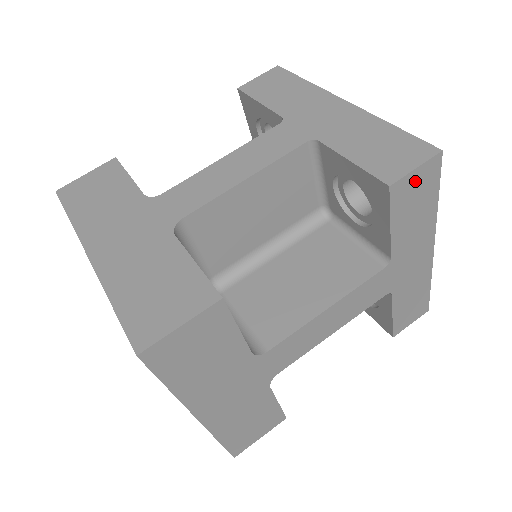
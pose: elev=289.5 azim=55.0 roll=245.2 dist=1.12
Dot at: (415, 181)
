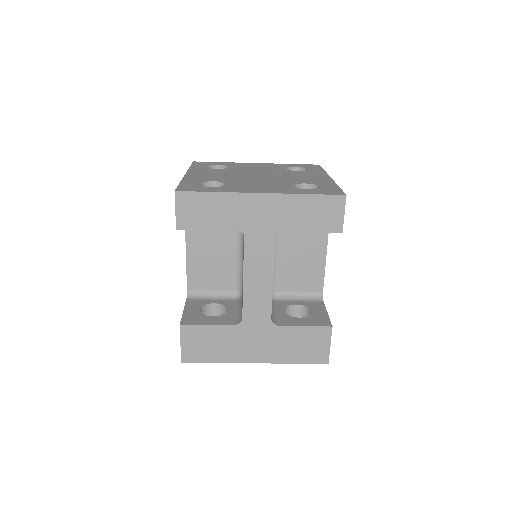
Dot at: occluded
